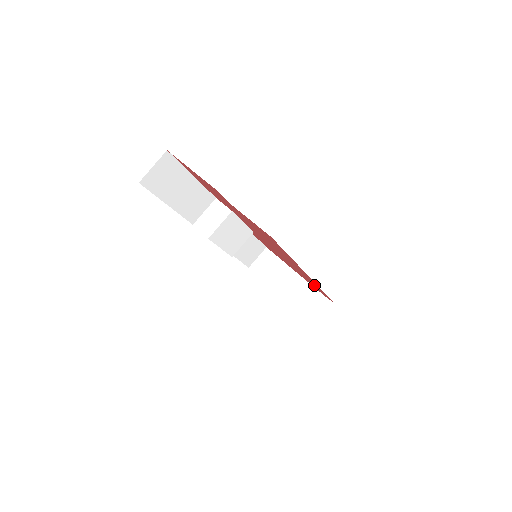
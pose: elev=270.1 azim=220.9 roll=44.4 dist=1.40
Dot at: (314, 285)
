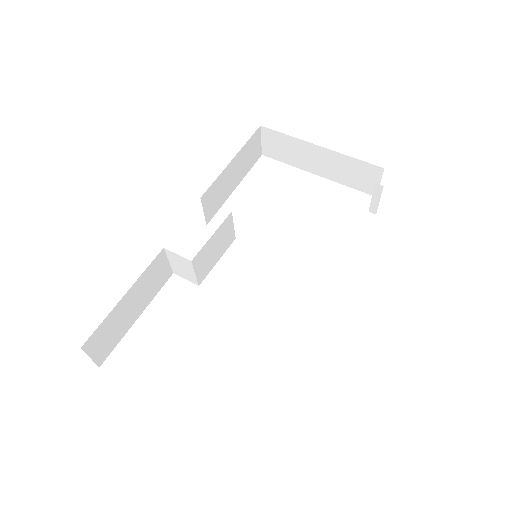
Dot at: occluded
